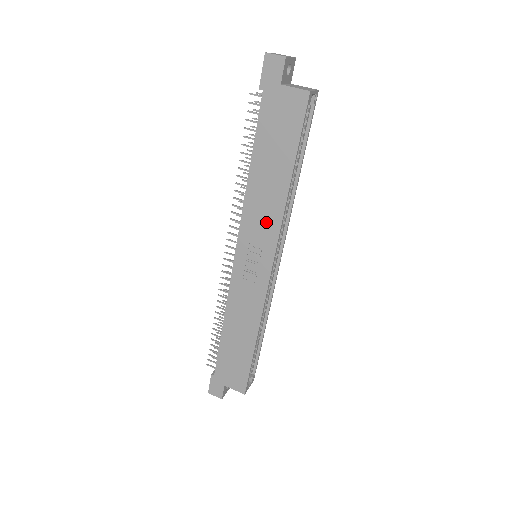
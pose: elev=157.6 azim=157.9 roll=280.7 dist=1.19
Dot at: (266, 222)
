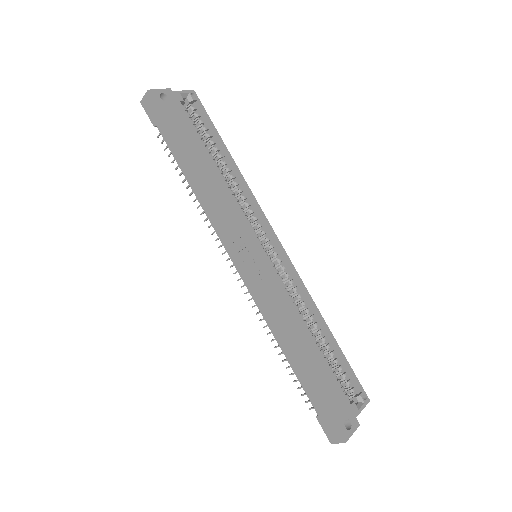
Dot at: (228, 215)
